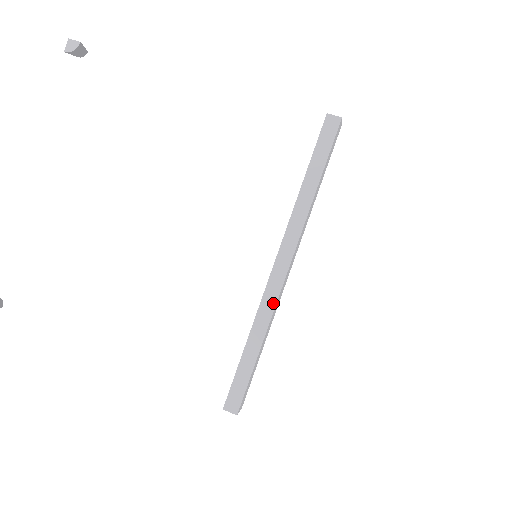
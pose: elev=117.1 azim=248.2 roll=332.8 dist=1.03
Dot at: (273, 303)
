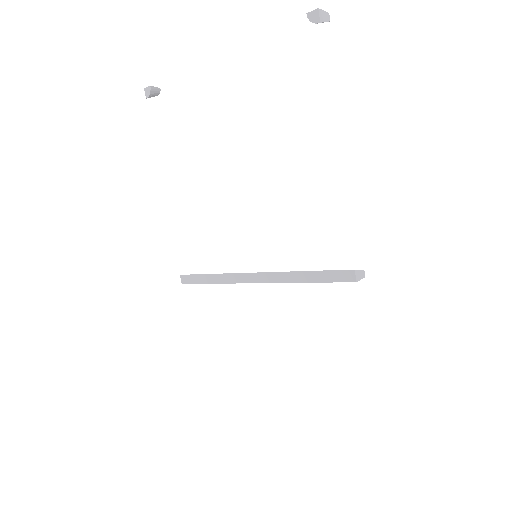
Dot at: (235, 281)
